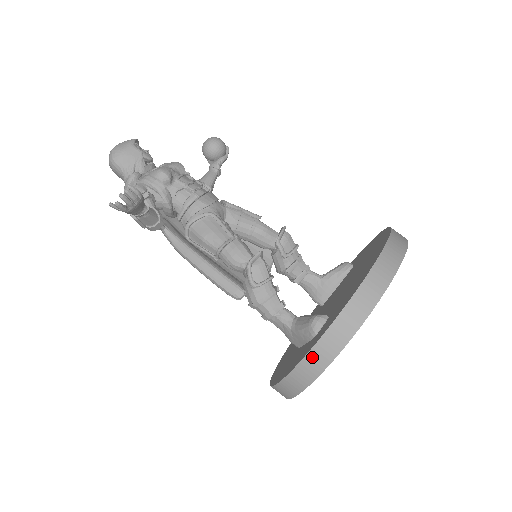
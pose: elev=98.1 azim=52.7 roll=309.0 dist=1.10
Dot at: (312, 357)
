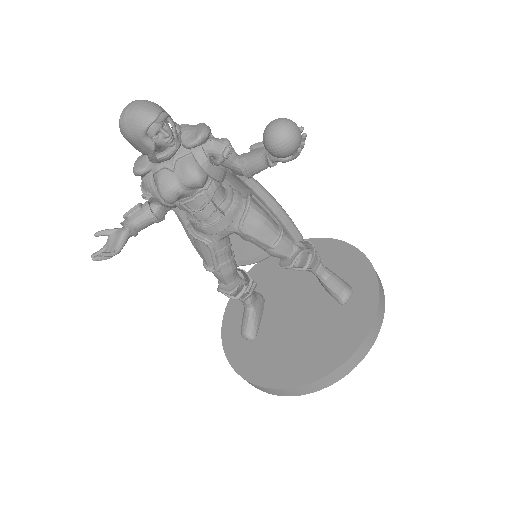
Dot at: (224, 345)
